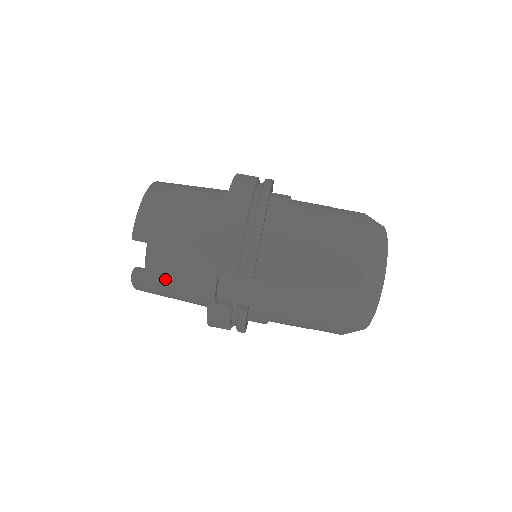
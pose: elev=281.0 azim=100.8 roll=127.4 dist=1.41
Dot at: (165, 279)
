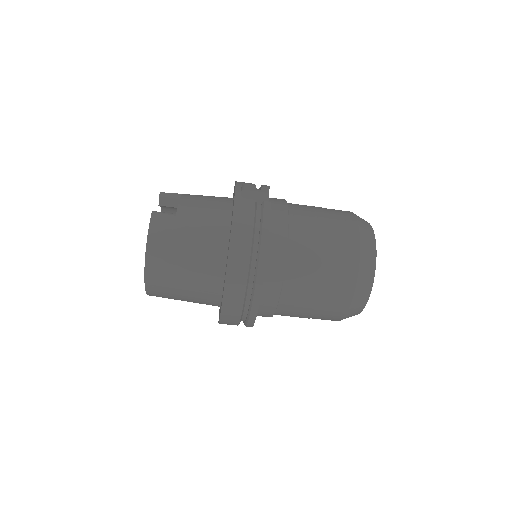
Dot at: occluded
